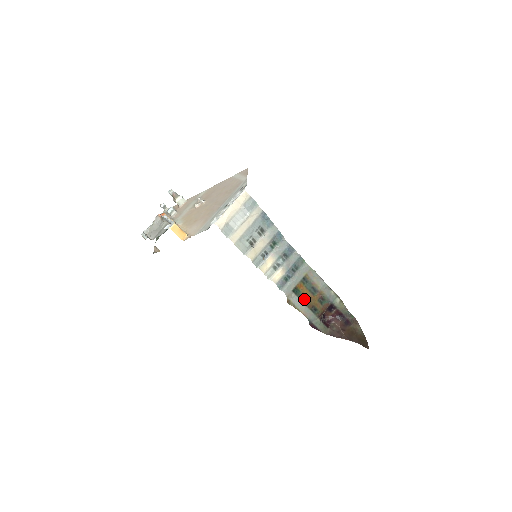
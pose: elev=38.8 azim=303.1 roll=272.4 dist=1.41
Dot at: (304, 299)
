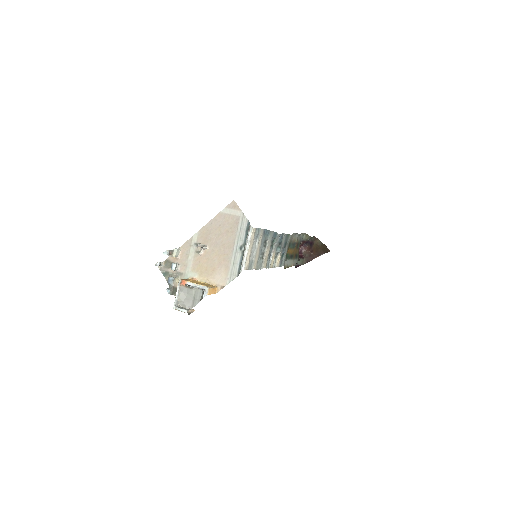
Dot at: (291, 256)
